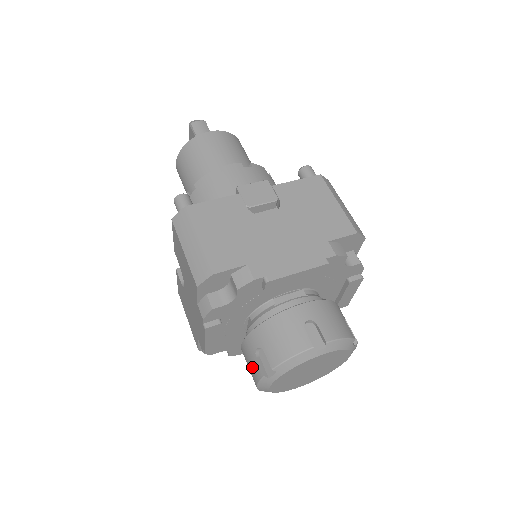
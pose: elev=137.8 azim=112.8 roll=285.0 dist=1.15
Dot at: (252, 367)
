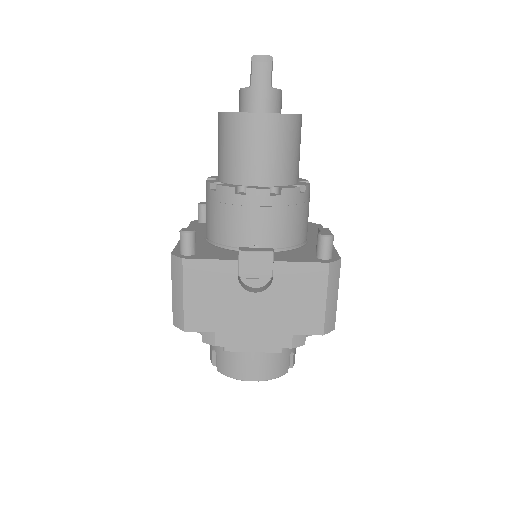
Dot at: (210, 348)
